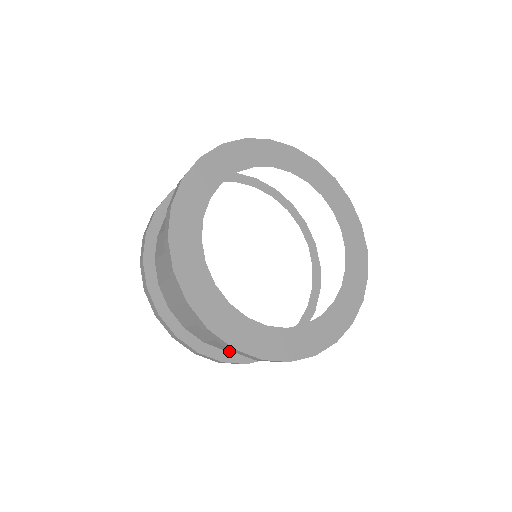
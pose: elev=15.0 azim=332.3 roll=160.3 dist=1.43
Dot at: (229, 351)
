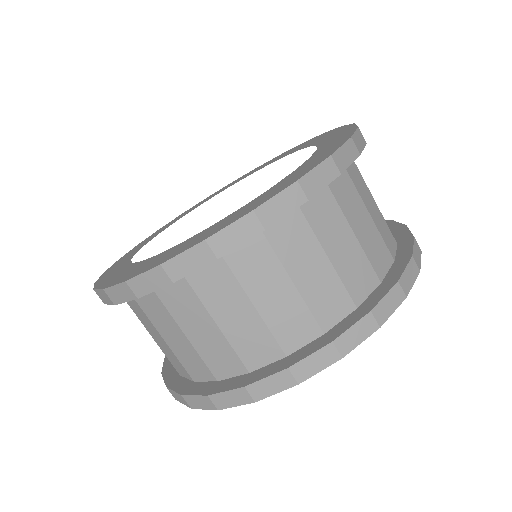
Dot at: (331, 330)
